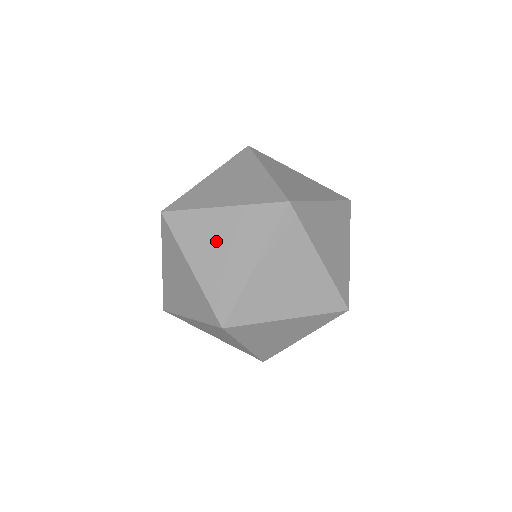
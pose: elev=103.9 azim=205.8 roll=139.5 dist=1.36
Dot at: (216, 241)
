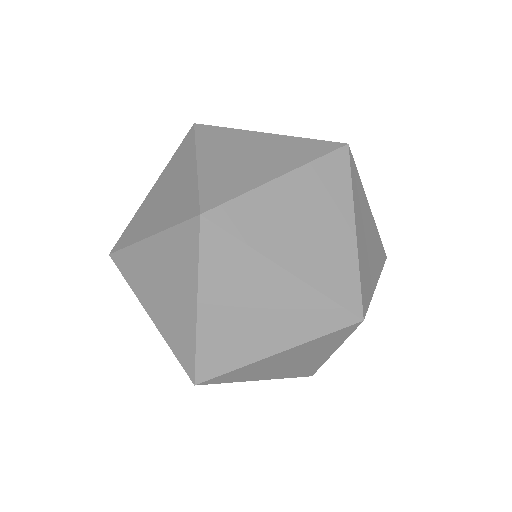
Dot at: (298, 220)
